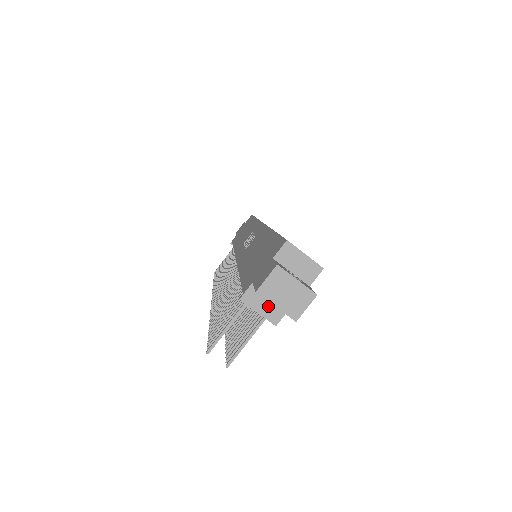
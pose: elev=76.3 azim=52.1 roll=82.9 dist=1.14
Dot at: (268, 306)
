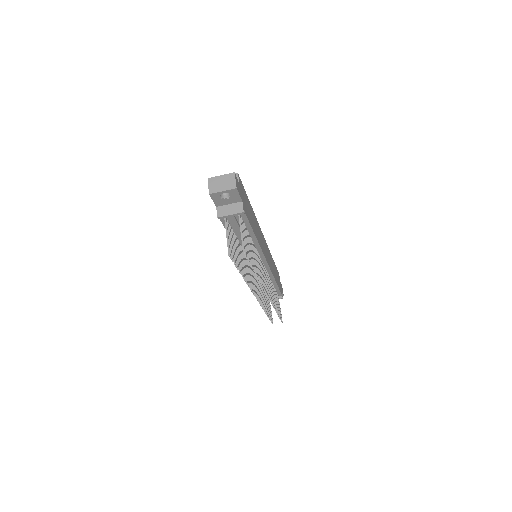
Dot at: (232, 209)
